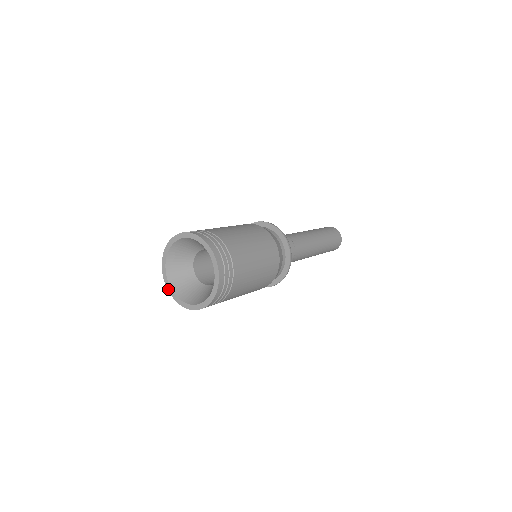
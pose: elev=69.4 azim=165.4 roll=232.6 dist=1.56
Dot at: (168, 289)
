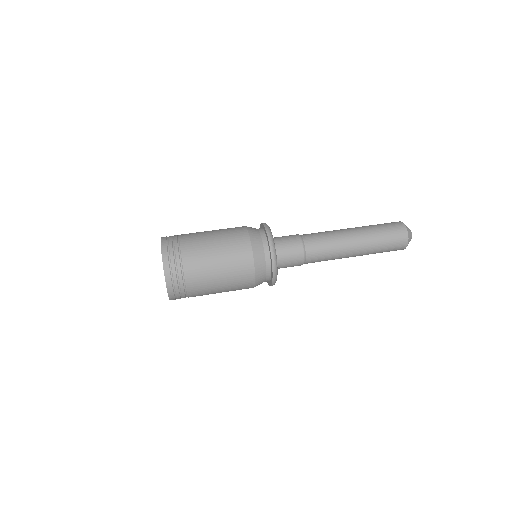
Dot at: occluded
